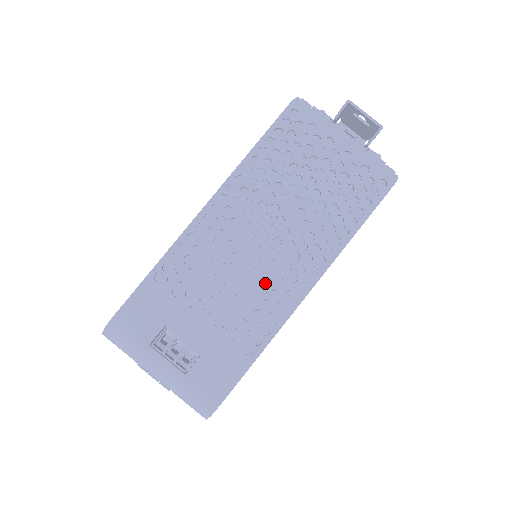
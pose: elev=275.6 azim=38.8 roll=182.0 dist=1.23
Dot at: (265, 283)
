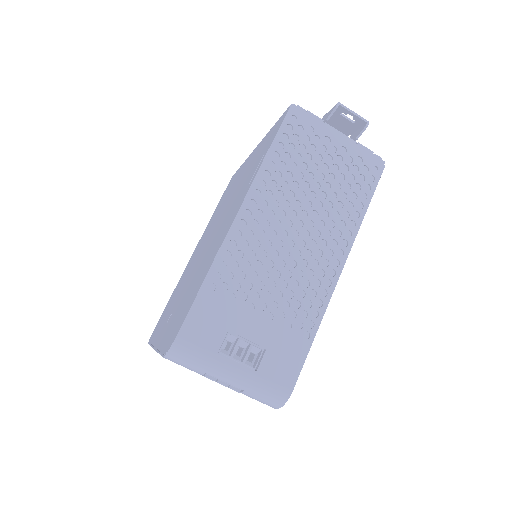
Dot at: (305, 272)
